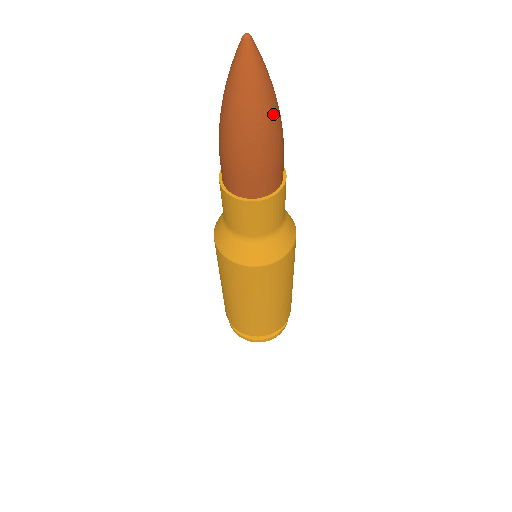
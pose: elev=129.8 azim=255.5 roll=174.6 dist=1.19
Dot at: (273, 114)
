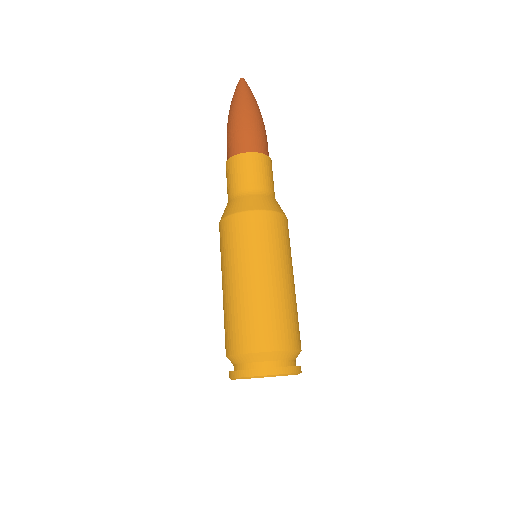
Dot at: (259, 110)
